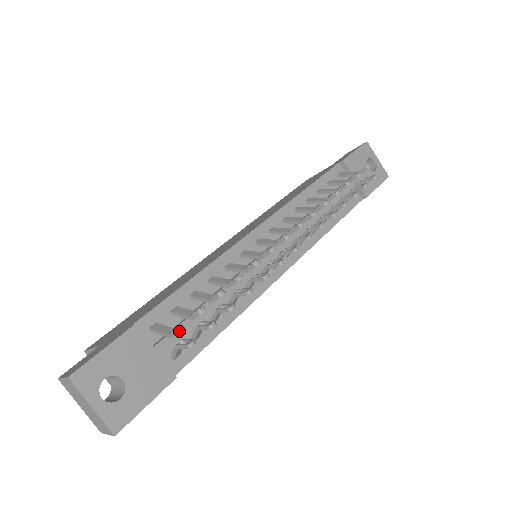
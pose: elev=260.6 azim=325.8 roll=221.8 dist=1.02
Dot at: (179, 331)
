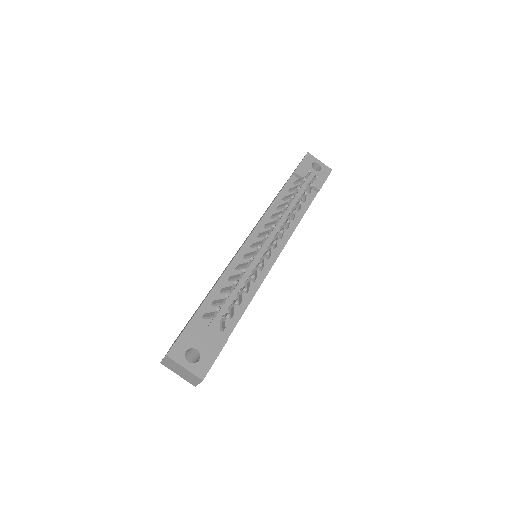
Dot at: (218, 310)
